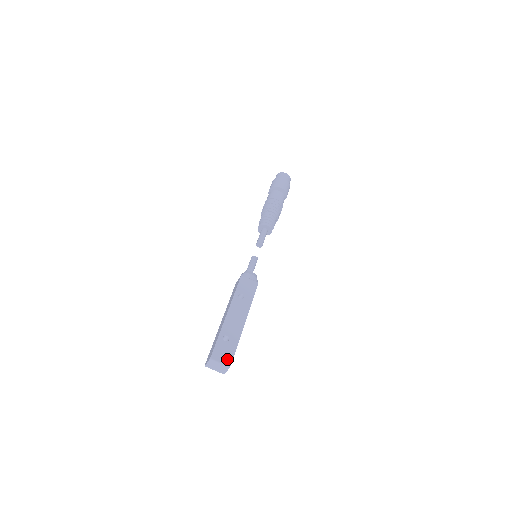
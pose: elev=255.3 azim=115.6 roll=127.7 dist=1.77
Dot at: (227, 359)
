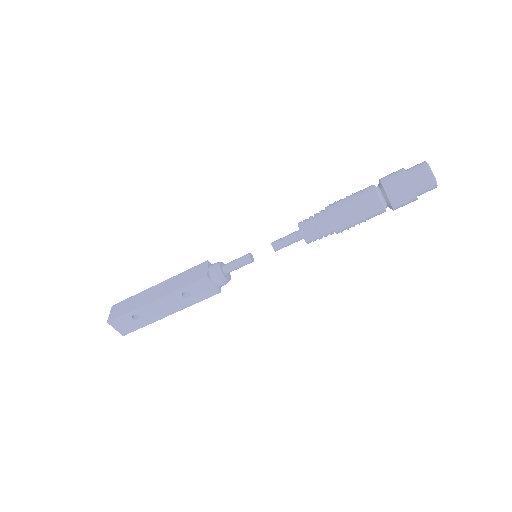
Dot at: (124, 330)
